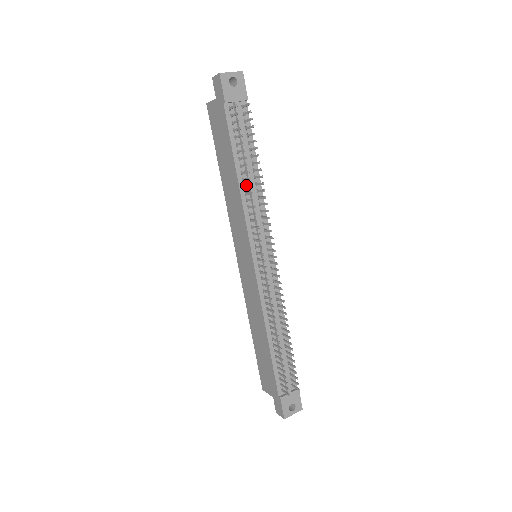
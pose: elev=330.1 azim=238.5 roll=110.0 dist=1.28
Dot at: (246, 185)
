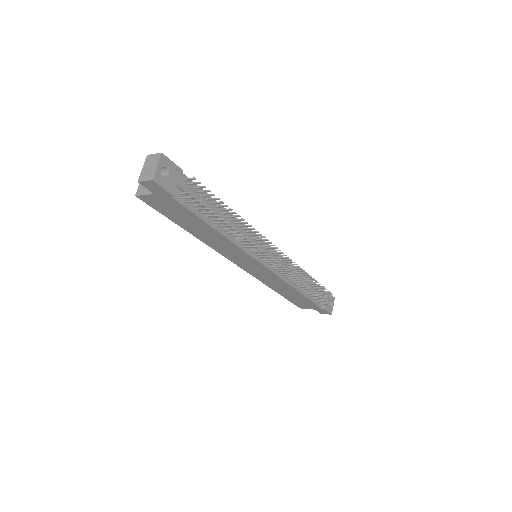
Dot at: (231, 232)
